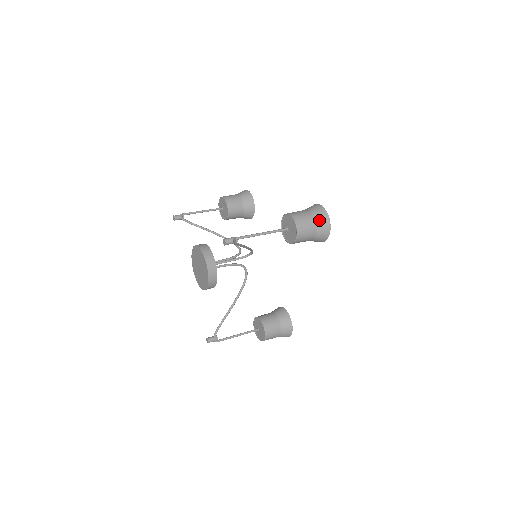
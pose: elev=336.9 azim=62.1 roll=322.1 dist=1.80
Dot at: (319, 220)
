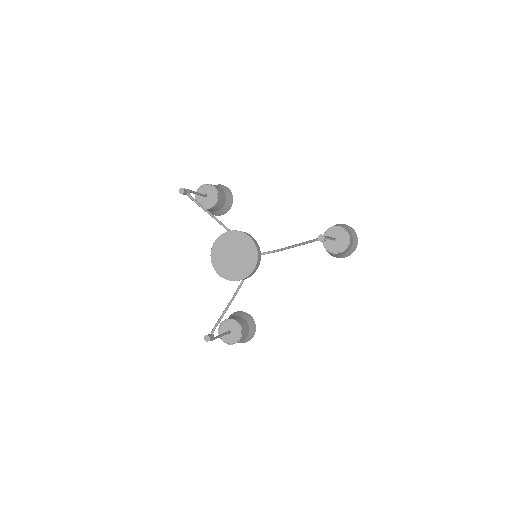
Dot at: (354, 239)
